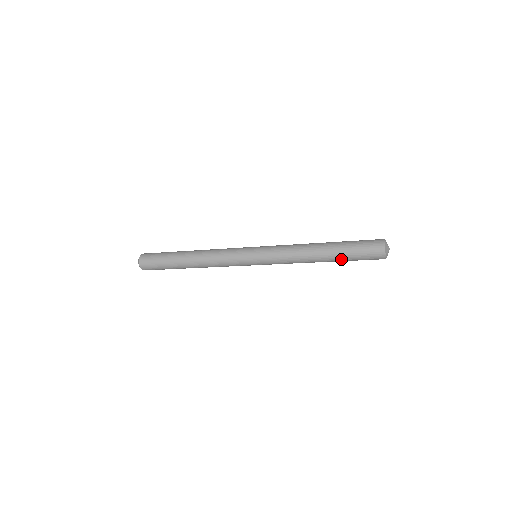
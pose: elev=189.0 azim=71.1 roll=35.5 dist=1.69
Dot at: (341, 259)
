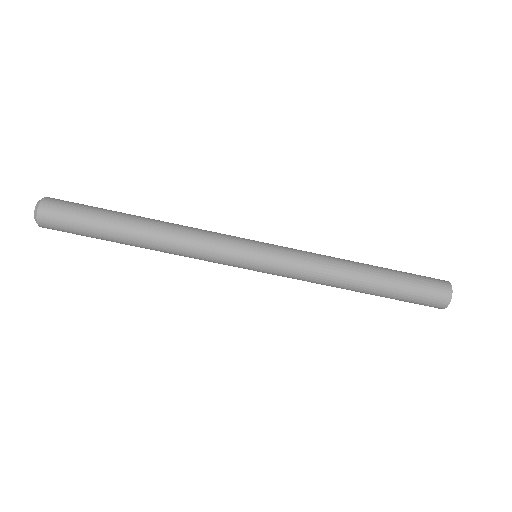
Dot at: (392, 277)
